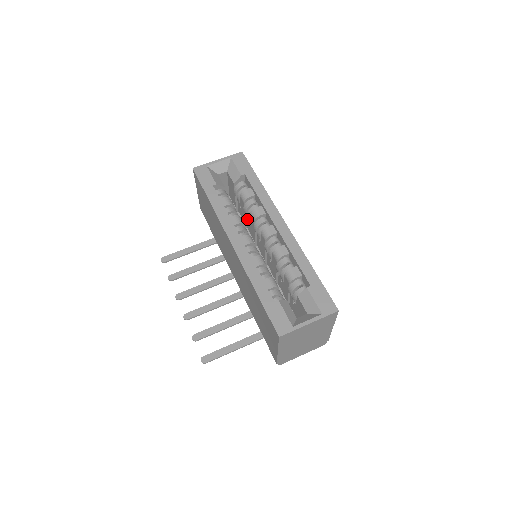
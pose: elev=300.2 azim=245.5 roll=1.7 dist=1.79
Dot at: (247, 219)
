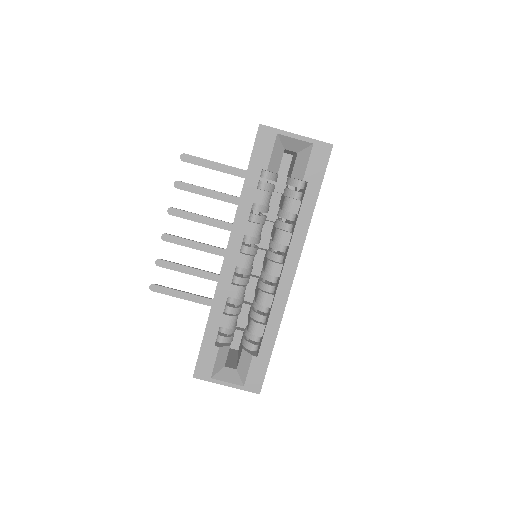
Dot at: occluded
